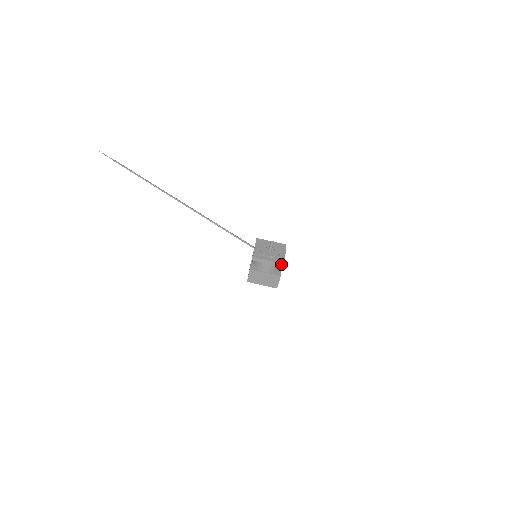
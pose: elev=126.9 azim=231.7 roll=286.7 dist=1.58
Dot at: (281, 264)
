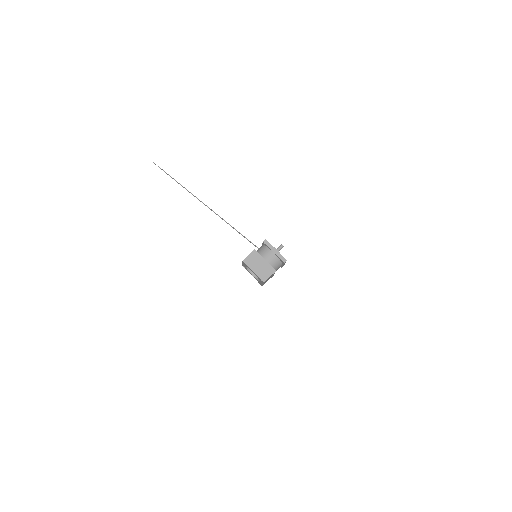
Dot at: (284, 259)
